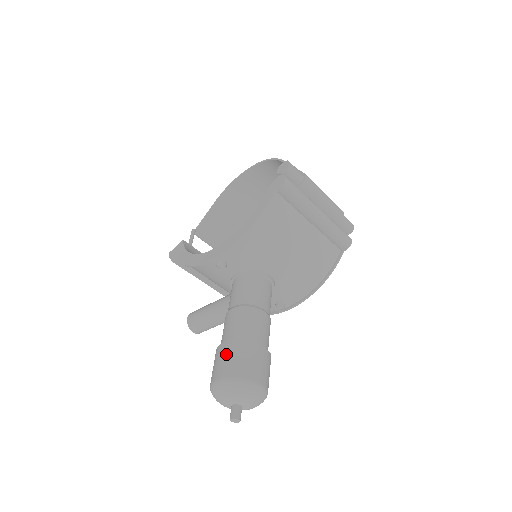
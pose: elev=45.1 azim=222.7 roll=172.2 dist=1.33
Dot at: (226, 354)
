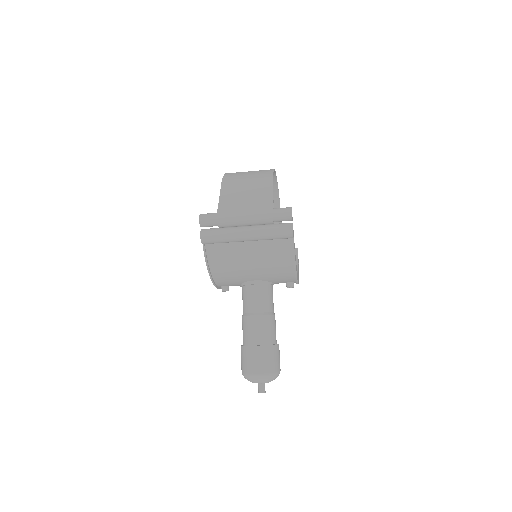
Dot at: (241, 355)
